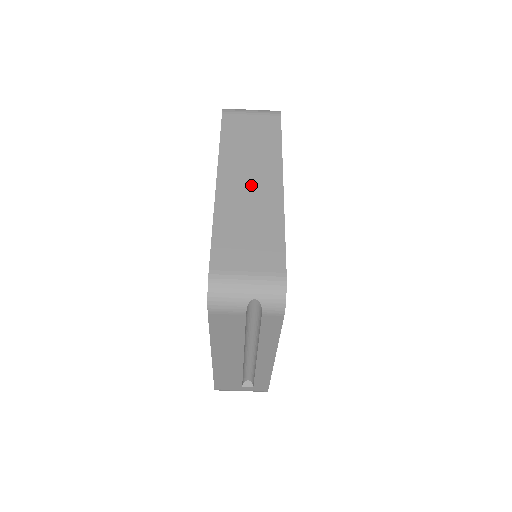
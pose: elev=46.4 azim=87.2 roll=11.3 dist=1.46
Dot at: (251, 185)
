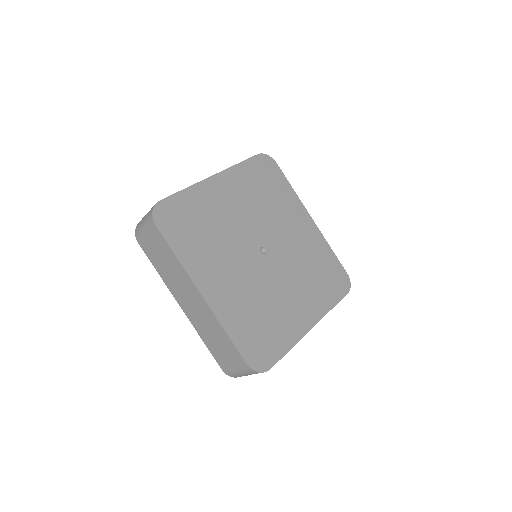
Dot at: (192, 304)
